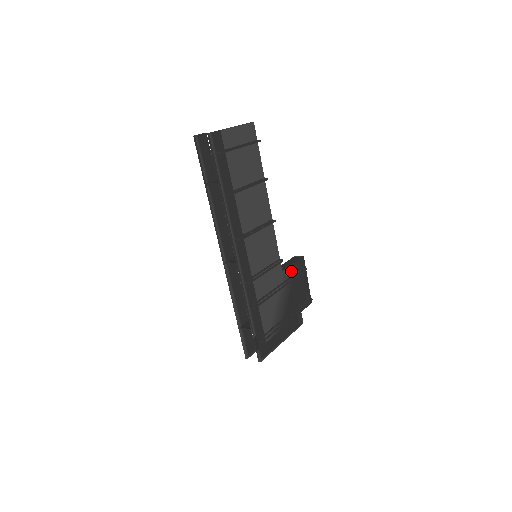
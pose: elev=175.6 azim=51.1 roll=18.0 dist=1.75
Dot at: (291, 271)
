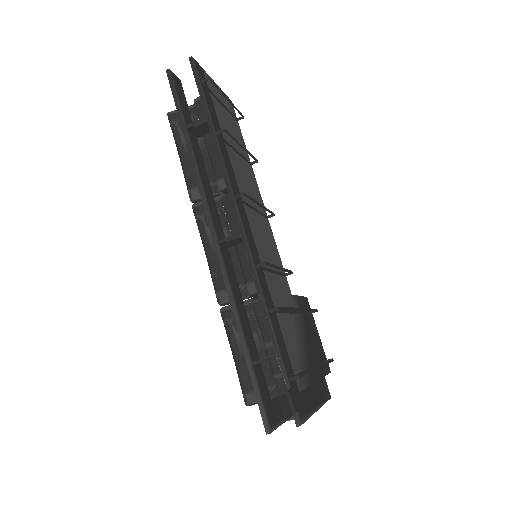
Dot at: (300, 304)
